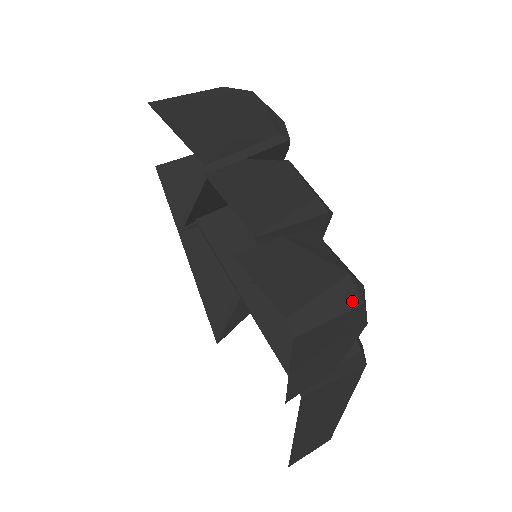
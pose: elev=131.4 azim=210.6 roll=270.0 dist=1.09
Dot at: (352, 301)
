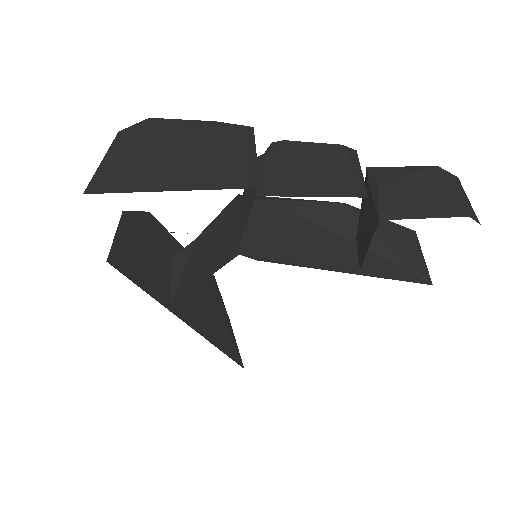
Dot at: (457, 181)
